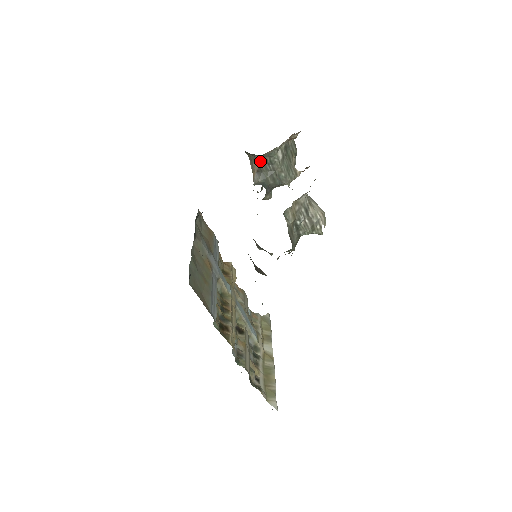
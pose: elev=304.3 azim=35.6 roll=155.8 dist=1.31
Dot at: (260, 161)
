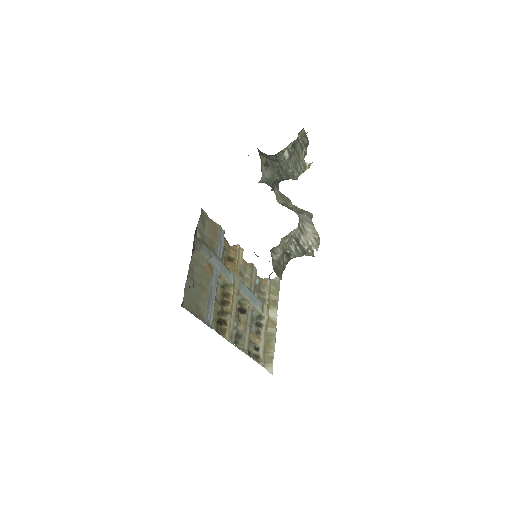
Dot at: (266, 157)
